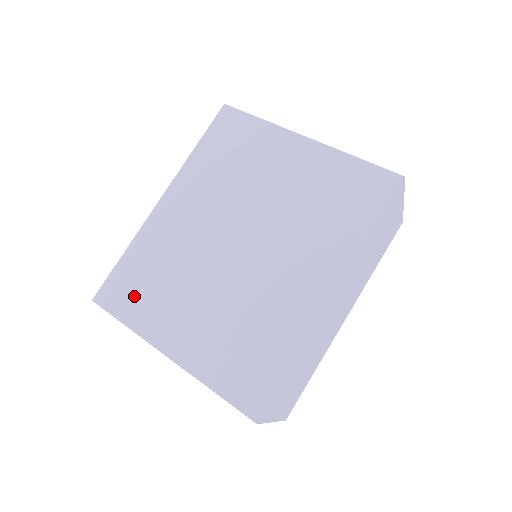
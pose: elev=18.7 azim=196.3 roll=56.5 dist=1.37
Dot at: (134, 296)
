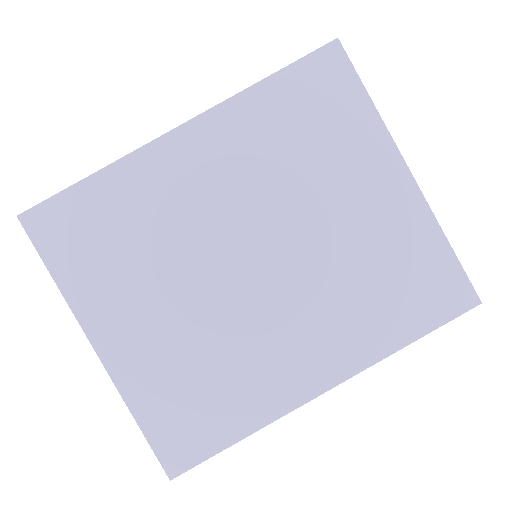
Dot at: (82, 247)
